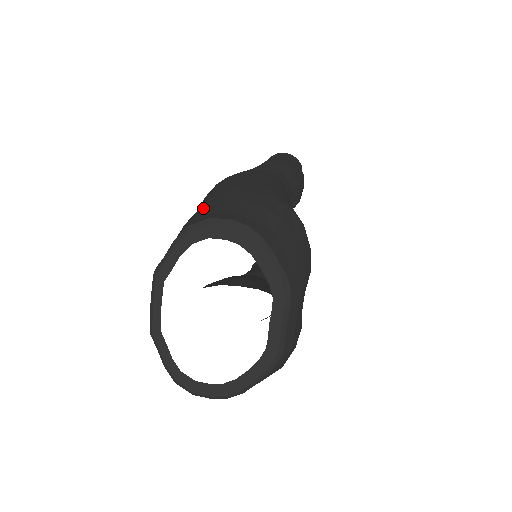
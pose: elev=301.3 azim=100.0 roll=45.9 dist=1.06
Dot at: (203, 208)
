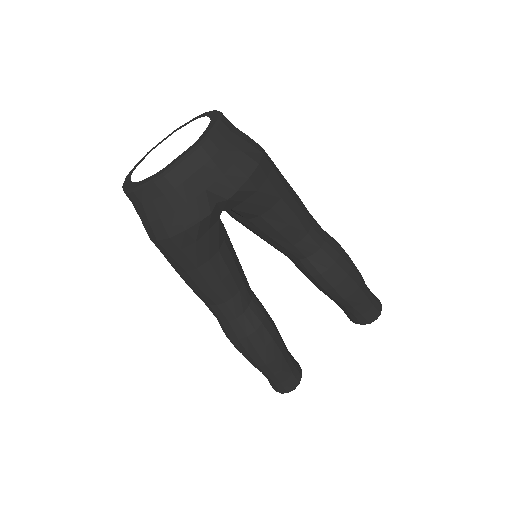
Dot at: occluded
